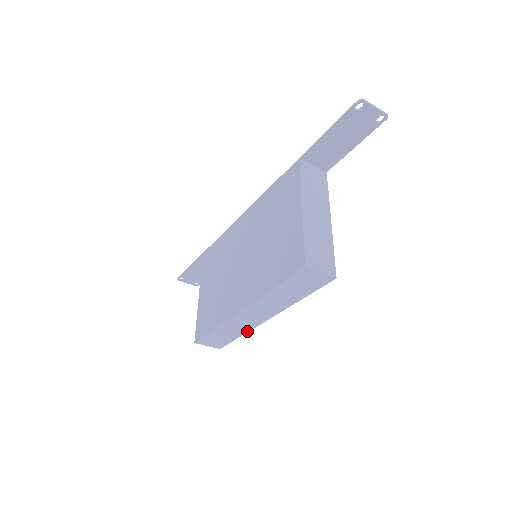
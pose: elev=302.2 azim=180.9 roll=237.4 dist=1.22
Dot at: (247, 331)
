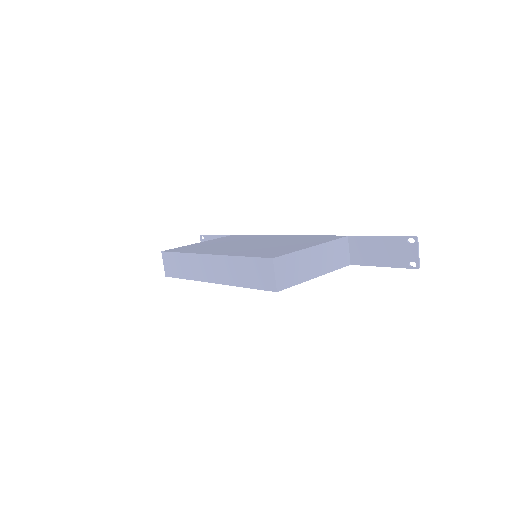
Dot at: (193, 279)
